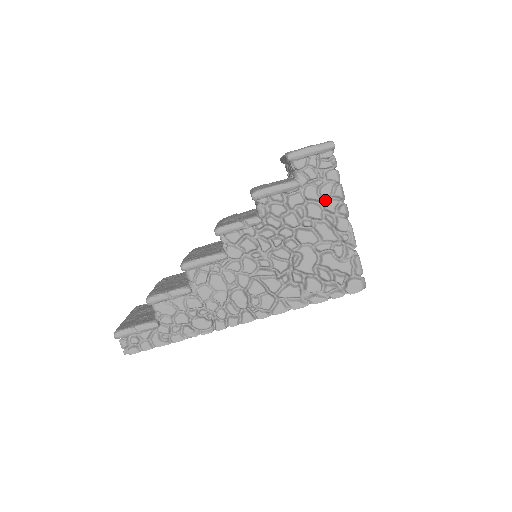
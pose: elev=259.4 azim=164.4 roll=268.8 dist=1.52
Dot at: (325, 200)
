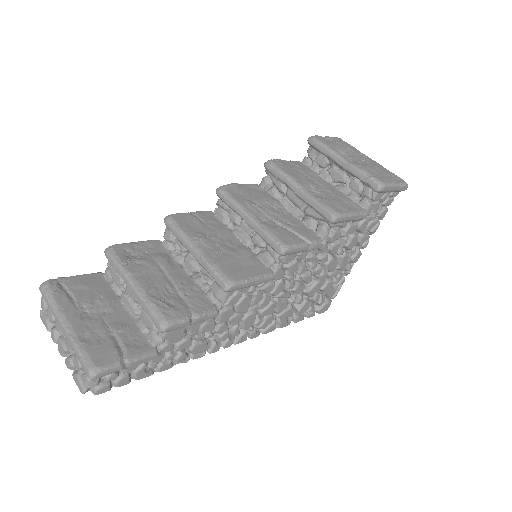
Dot at: (364, 234)
